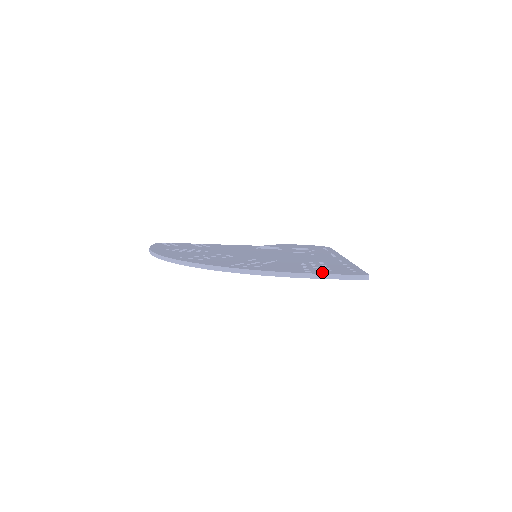
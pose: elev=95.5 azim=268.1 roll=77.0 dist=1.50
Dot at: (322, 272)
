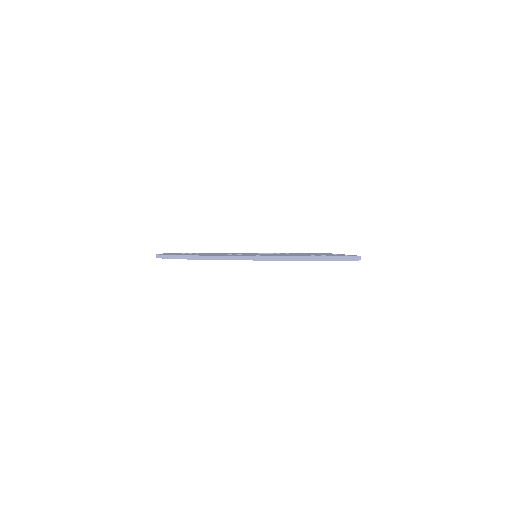
Dot at: occluded
